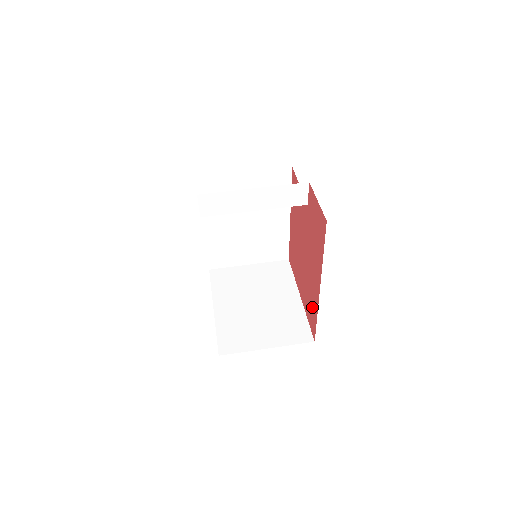
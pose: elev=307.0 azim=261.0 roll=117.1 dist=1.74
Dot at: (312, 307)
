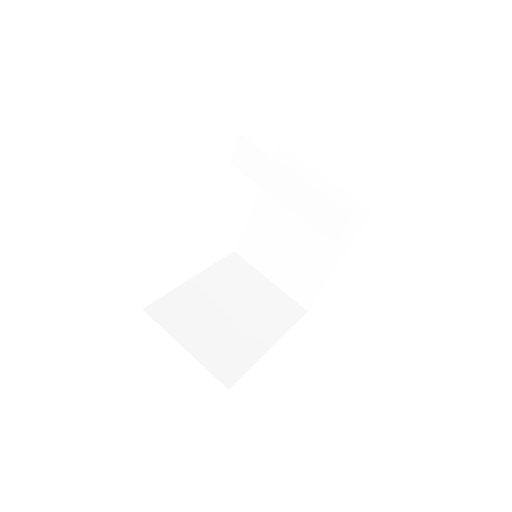
Dot at: occluded
